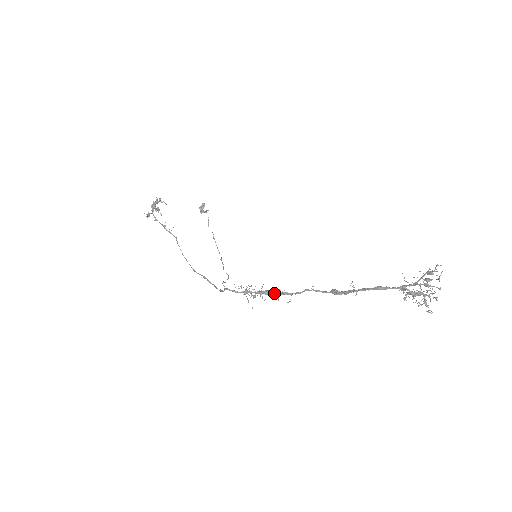
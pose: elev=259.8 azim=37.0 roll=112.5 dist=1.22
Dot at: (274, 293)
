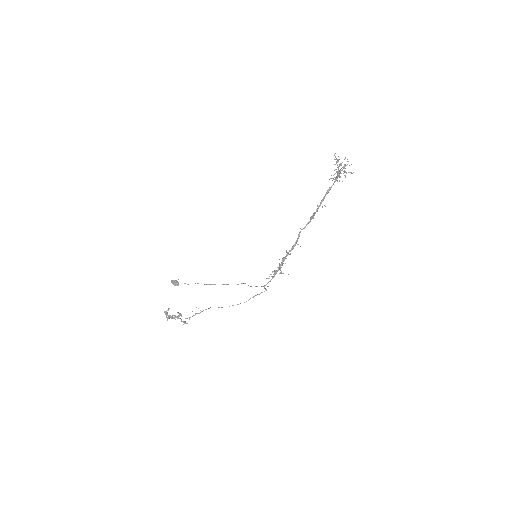
Dot at: (287, 255)
